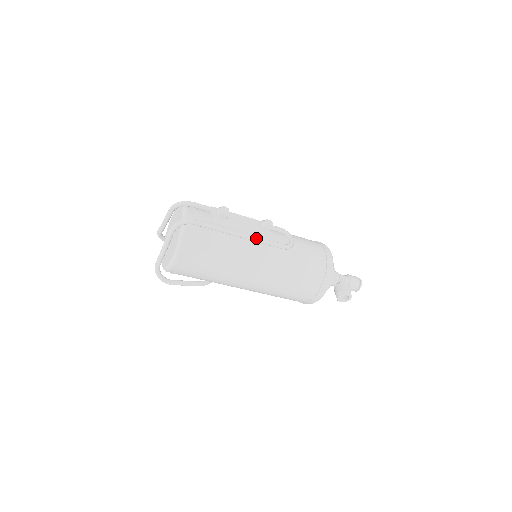
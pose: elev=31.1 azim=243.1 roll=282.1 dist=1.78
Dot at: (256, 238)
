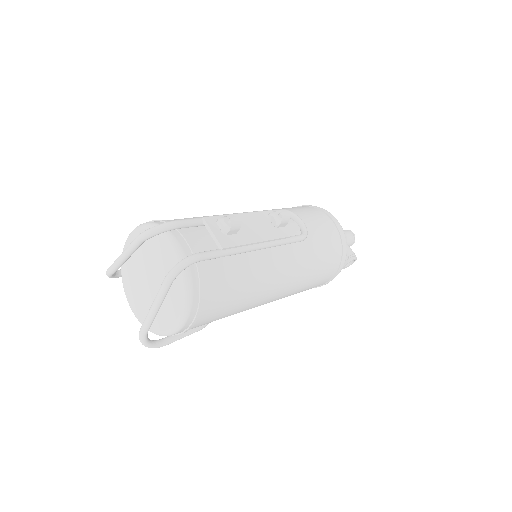
Dot at: (274, 243)
